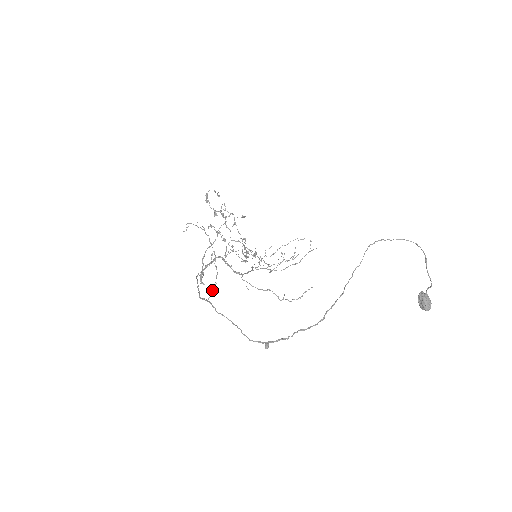
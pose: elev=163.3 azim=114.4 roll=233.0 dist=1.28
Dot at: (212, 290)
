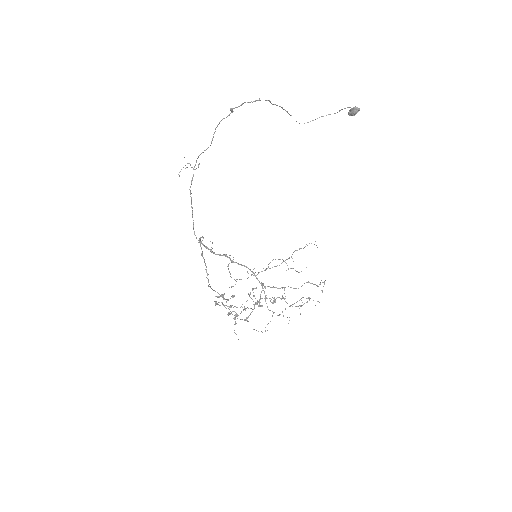
Dot at: occluded
